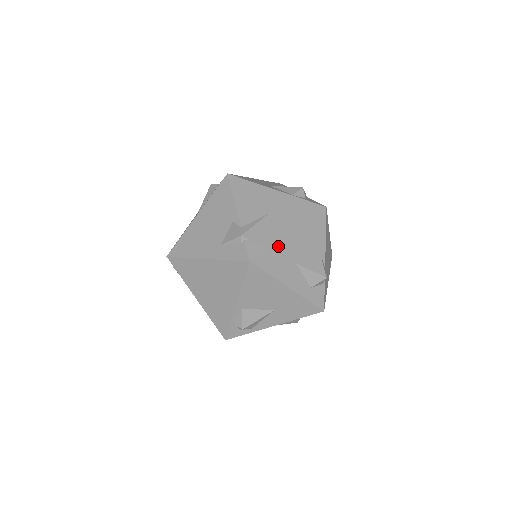
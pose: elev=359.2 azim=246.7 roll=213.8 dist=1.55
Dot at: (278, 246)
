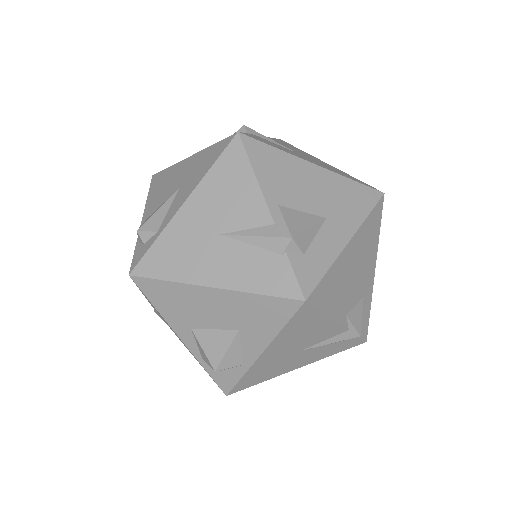
Dot at: occluded
